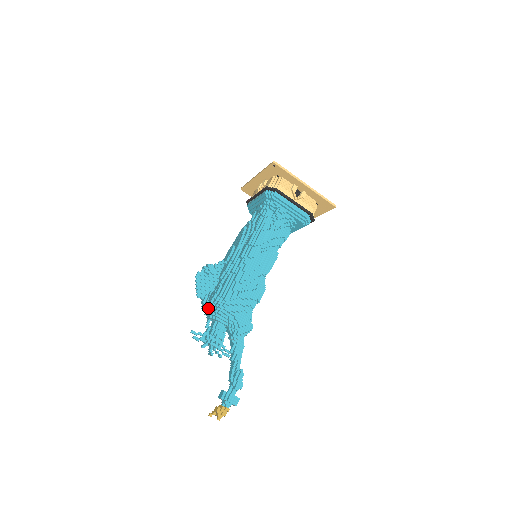
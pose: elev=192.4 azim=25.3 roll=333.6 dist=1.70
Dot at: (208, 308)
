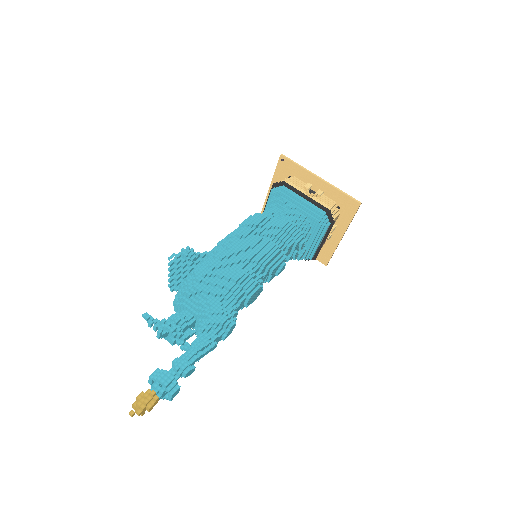
Dot at: (177, 295)
